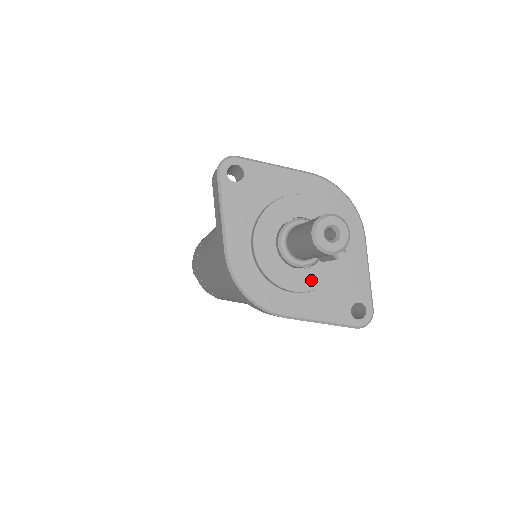
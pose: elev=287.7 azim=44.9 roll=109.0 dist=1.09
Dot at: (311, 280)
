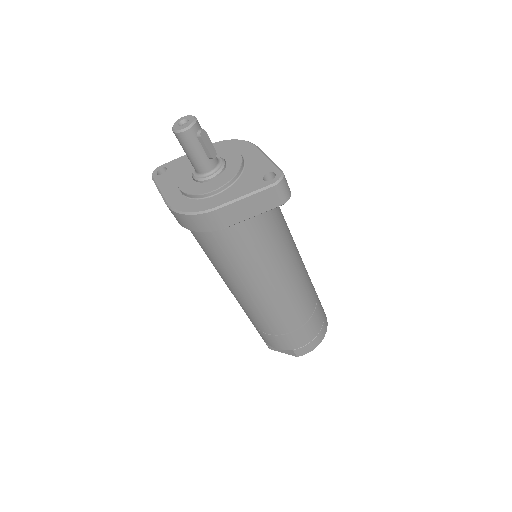
Dot at: (223, 180)
